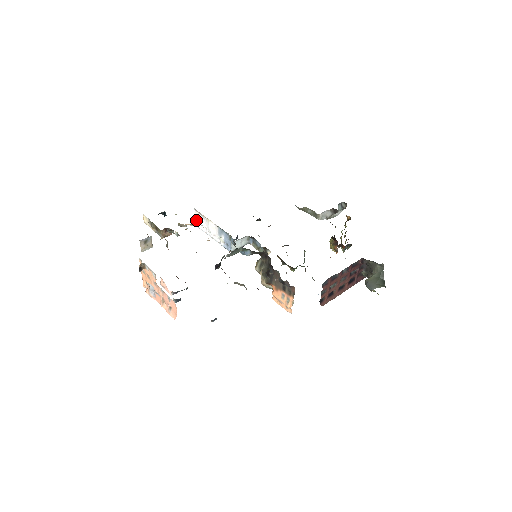
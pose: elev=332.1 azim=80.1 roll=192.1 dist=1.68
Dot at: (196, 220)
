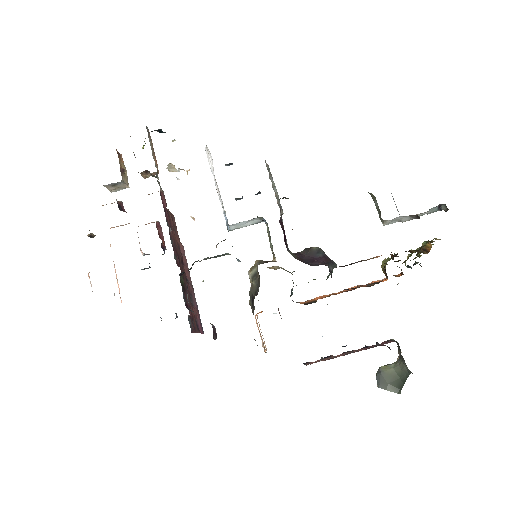
Dot at: (207, 149)
